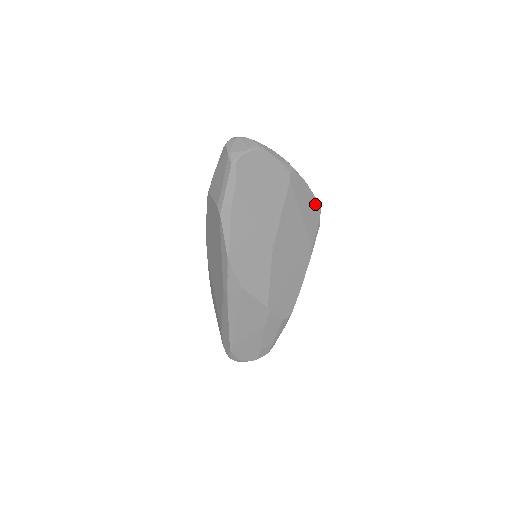
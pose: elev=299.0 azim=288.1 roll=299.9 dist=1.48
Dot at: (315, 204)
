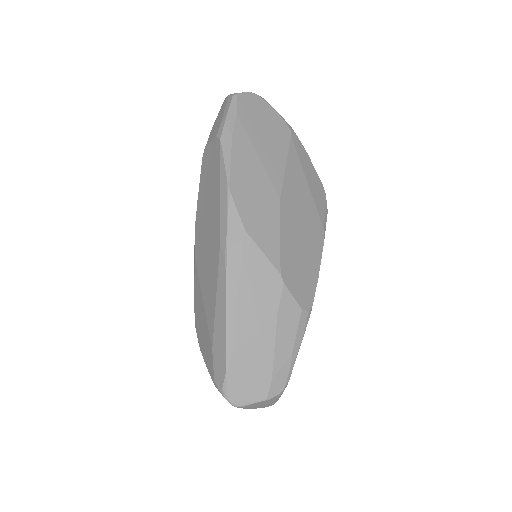
Dot at: (319, 183)
